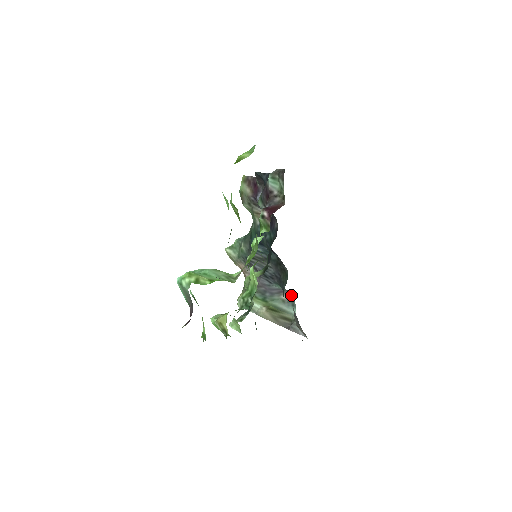
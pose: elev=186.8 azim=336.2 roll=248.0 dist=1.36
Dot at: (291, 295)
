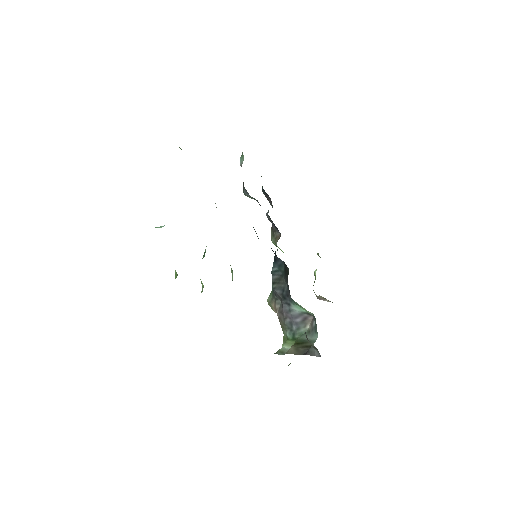
Dot at: (314, 320)
